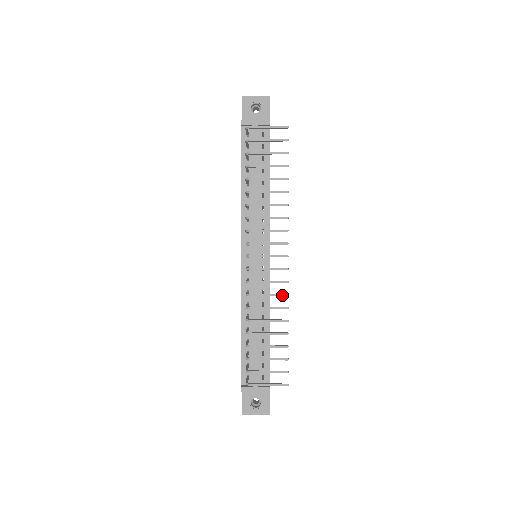
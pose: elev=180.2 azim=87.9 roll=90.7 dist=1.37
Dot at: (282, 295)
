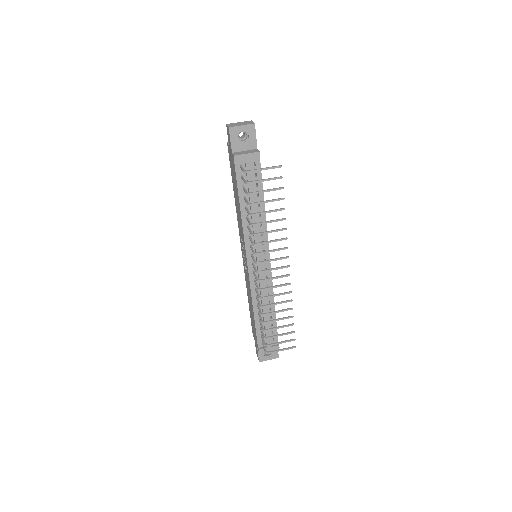
Dot at: (287, 293)
